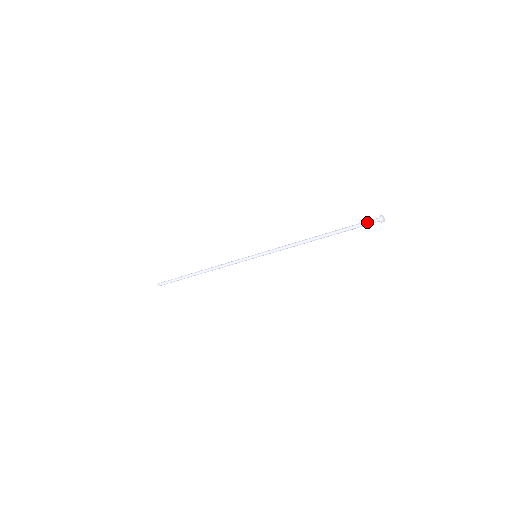
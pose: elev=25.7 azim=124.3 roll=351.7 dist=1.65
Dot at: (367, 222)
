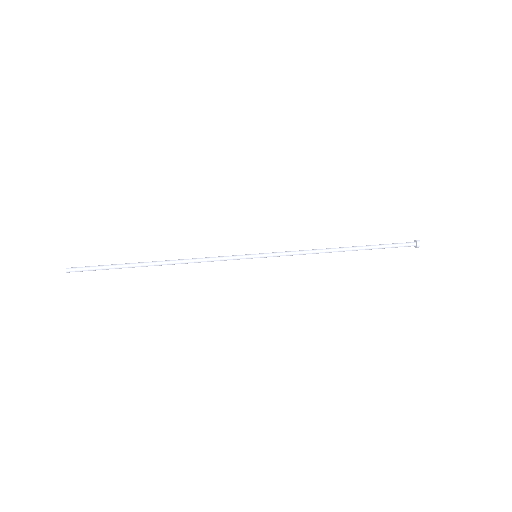
Dot at: occluded
